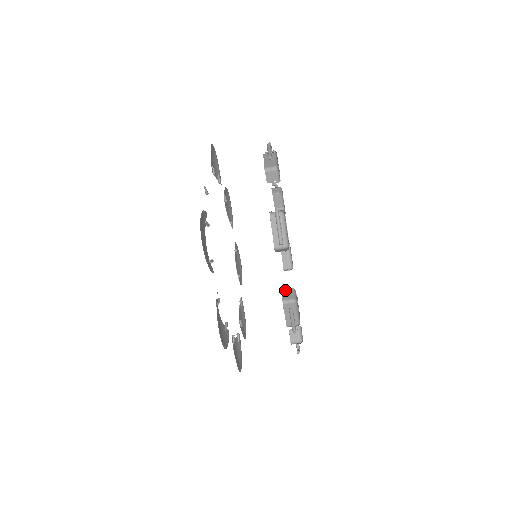
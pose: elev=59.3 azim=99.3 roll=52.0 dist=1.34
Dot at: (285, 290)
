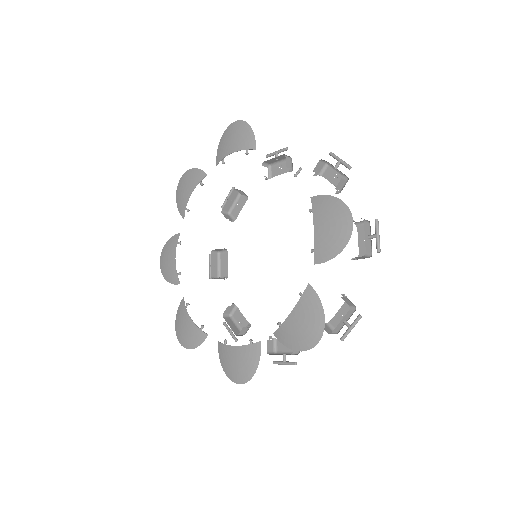
Dot at: (343, 297)
